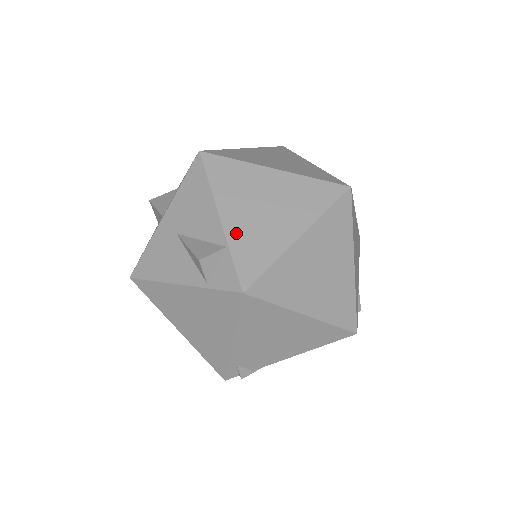
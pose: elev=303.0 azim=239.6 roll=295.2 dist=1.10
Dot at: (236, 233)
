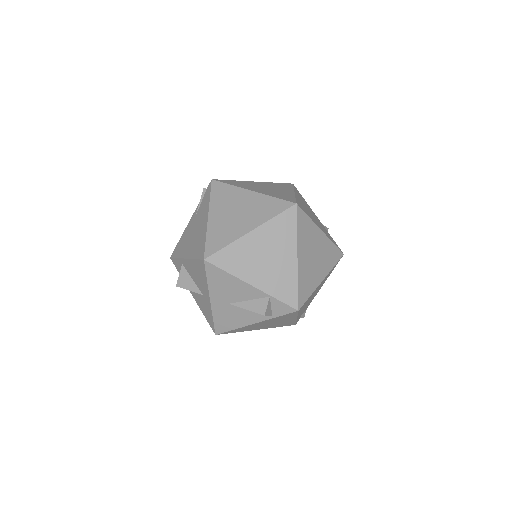
Dot at: (267, 286)
